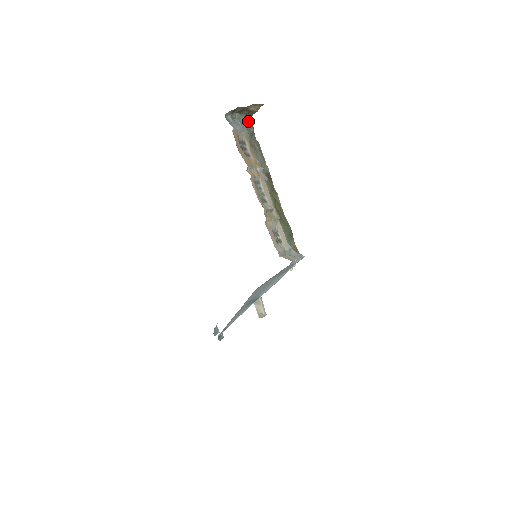
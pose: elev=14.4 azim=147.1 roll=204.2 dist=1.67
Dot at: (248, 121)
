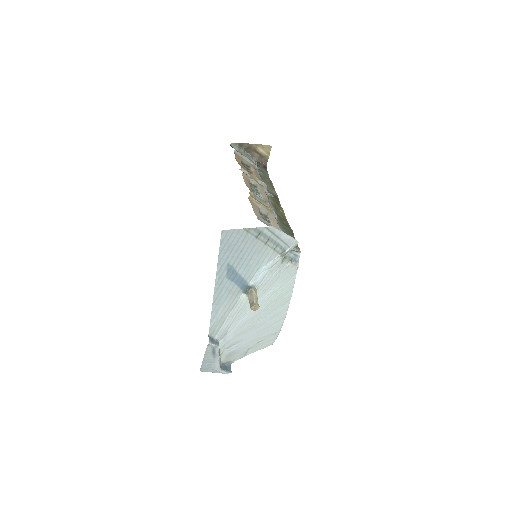
Dot at: (261, 165)
